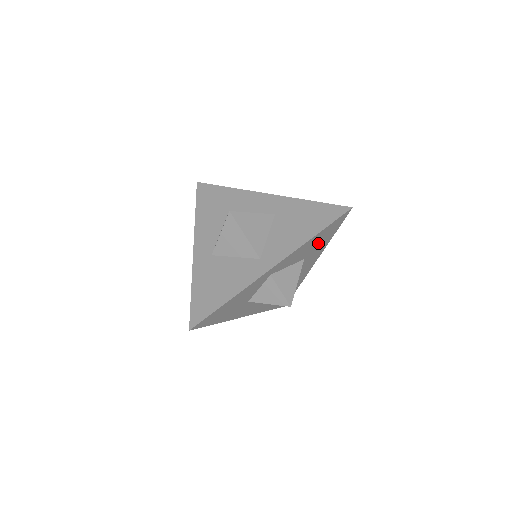
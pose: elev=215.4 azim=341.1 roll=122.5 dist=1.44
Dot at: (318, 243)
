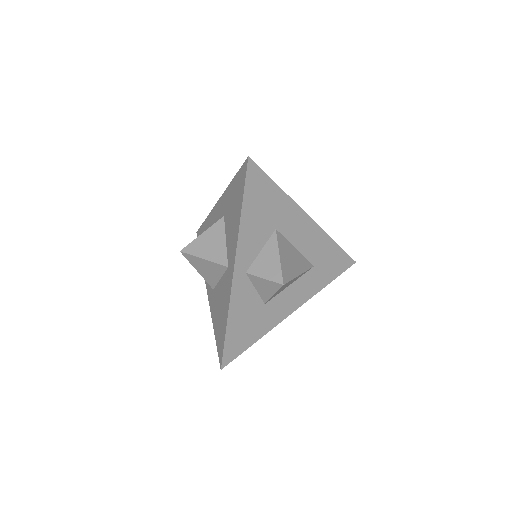
Dot at: (266, 208)
